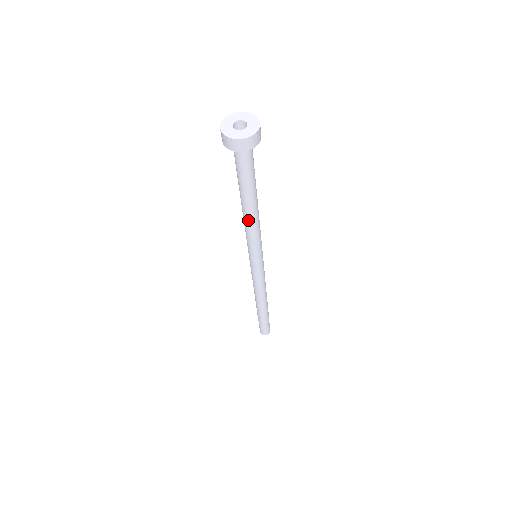
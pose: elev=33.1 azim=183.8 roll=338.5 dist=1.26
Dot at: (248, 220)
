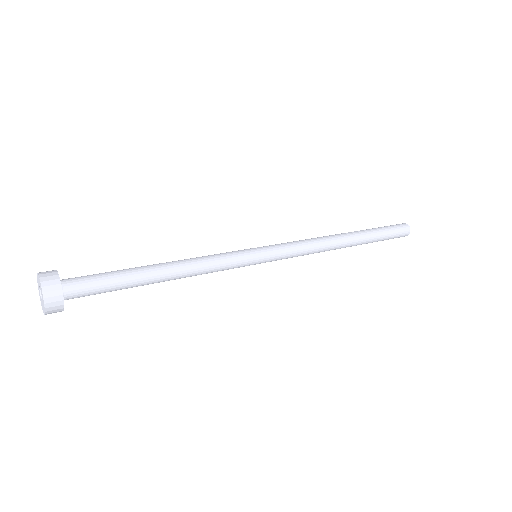
Dot at: occluded
